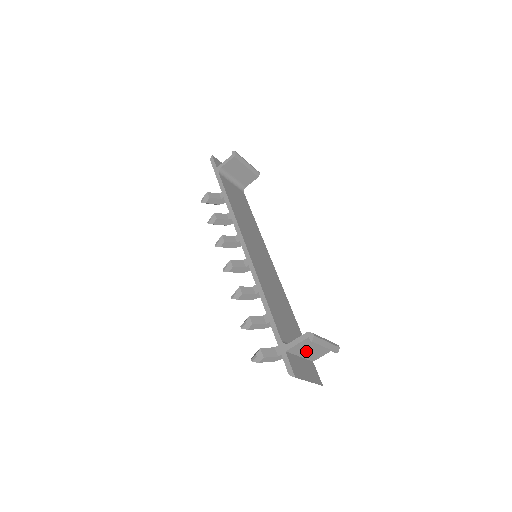
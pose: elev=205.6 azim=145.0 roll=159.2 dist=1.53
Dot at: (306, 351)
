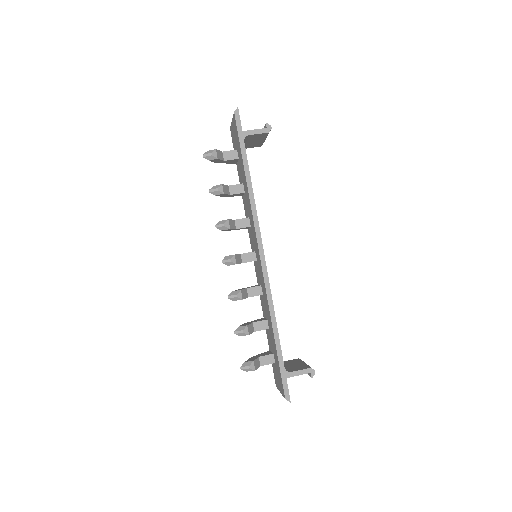
Dot at: occluded
